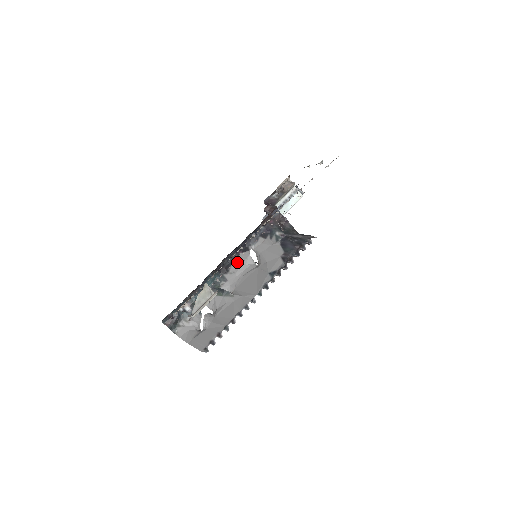
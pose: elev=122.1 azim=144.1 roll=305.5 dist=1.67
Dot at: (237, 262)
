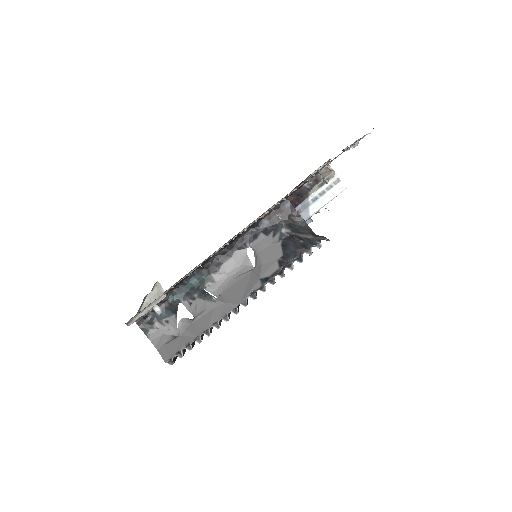
Dot at: (230, 261)
